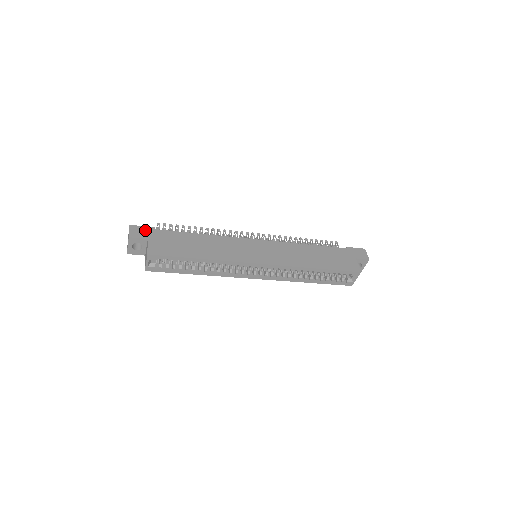
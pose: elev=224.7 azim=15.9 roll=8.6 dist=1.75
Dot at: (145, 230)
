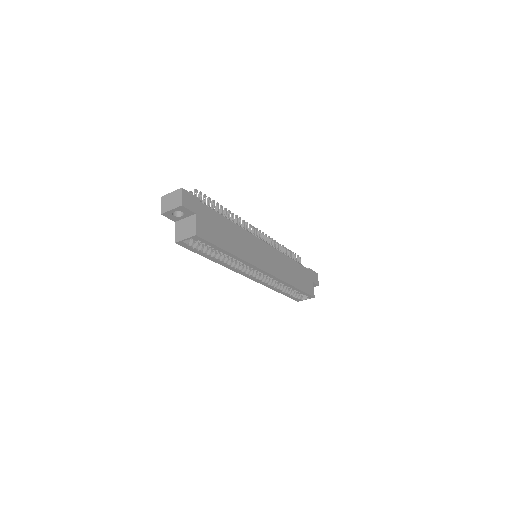
Dot at: (194, 200)
